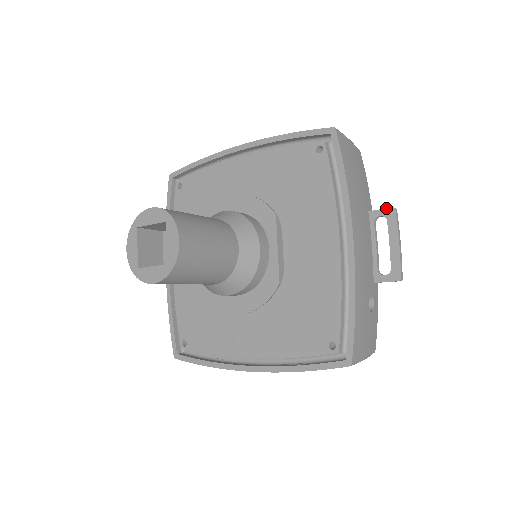
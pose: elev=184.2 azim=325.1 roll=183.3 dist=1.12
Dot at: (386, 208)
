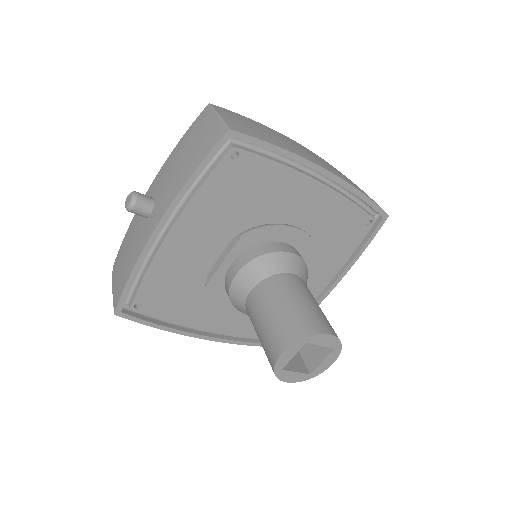
Dot at: occluded
